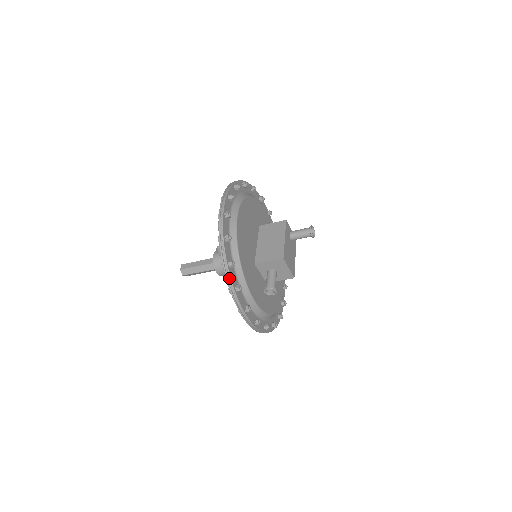
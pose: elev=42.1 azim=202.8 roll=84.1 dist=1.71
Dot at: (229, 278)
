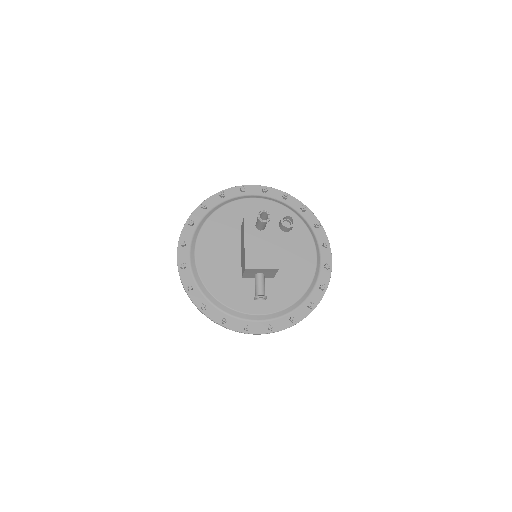
Dot at: (210, 318)
